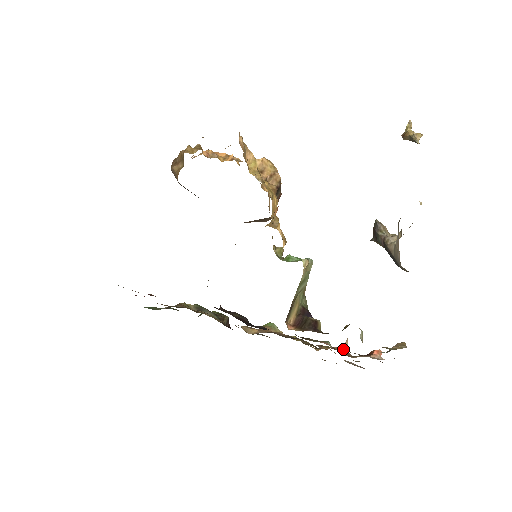
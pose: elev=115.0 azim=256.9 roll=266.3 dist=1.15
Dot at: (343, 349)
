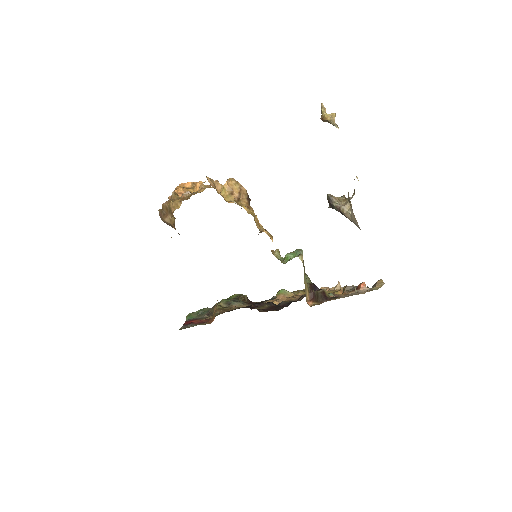
Dot at: (339, 289)
